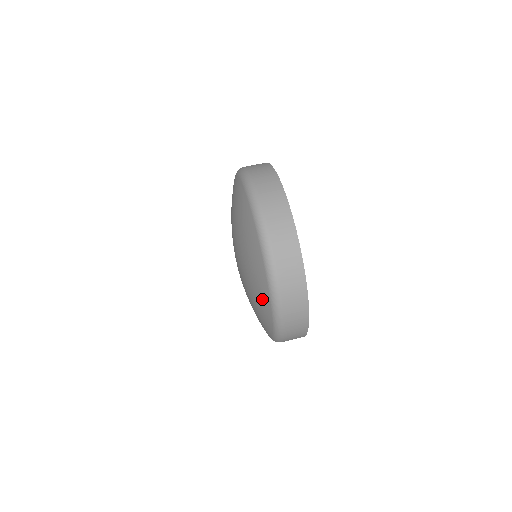
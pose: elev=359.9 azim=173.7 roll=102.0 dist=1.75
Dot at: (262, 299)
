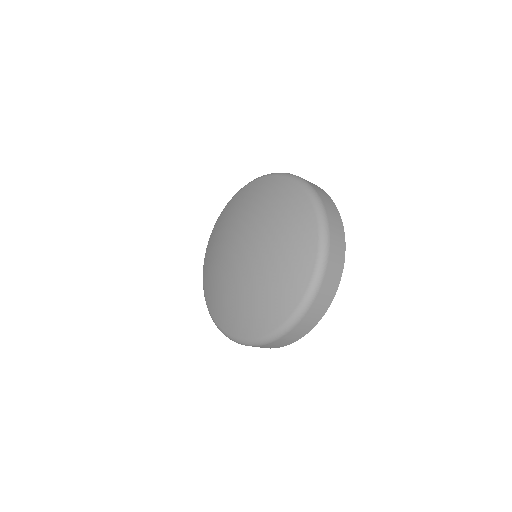
Dot at: (286, 294)
